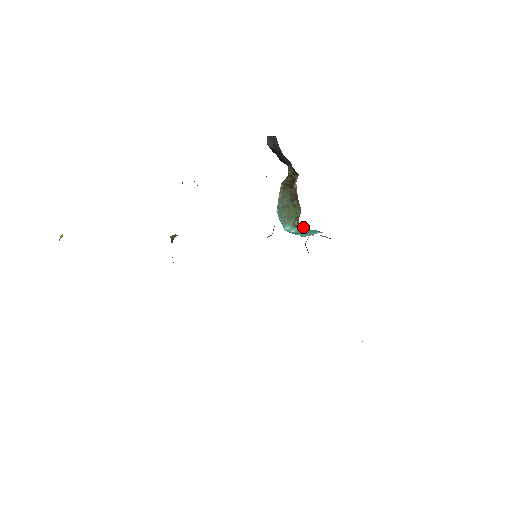
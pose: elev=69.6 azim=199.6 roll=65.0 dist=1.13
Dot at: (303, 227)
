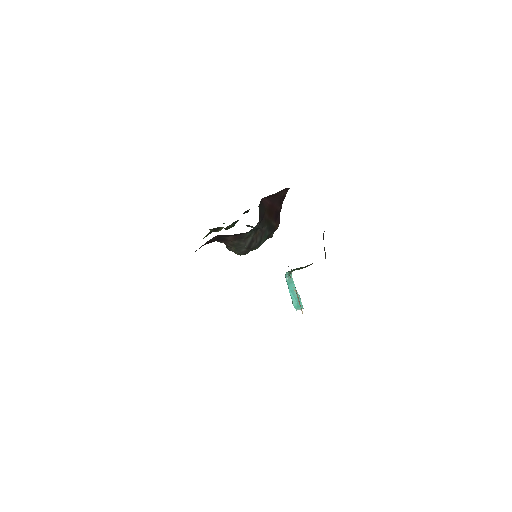
Dot at: occluded
